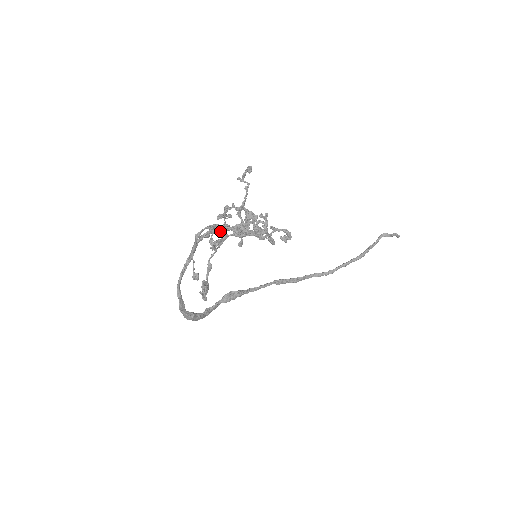
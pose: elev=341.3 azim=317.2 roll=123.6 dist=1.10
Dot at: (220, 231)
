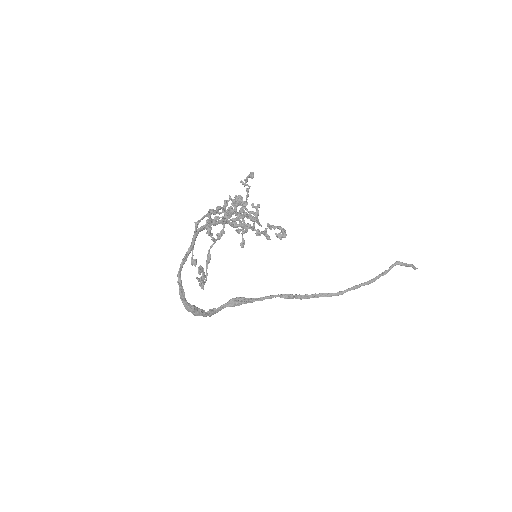
Dot at: (212, 211)
